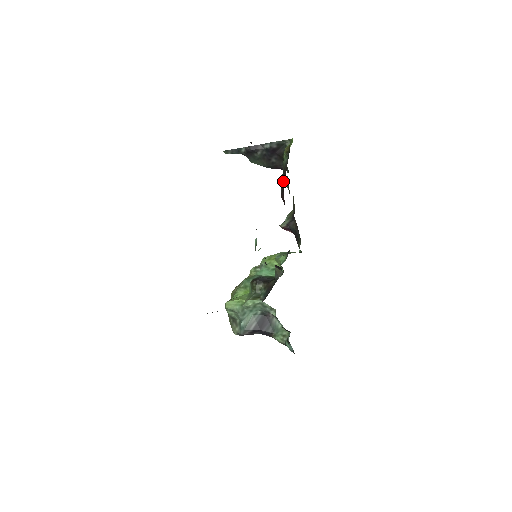
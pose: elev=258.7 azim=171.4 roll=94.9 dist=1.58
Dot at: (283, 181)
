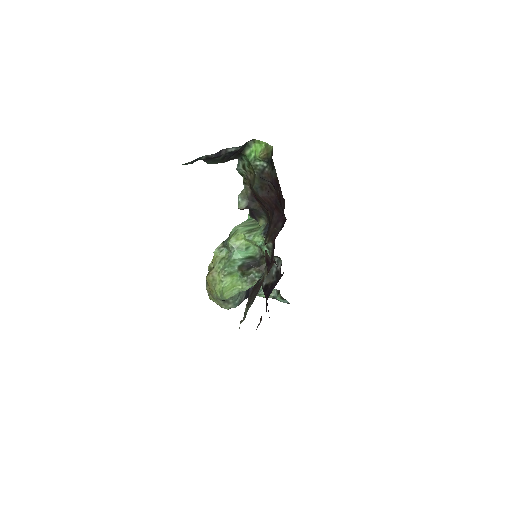
Dot at: (263, 184)
